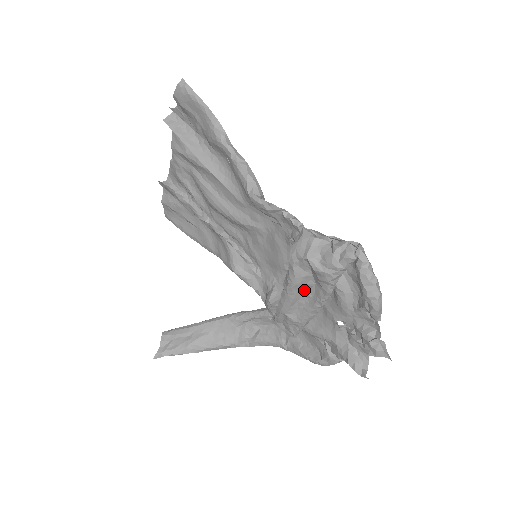
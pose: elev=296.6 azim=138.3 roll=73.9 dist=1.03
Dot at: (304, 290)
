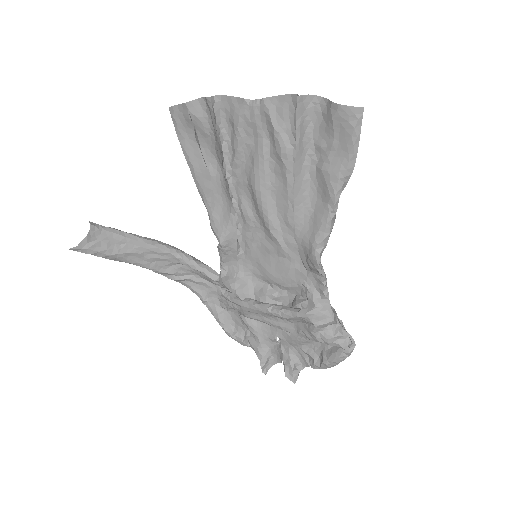
Dot at: occluded
